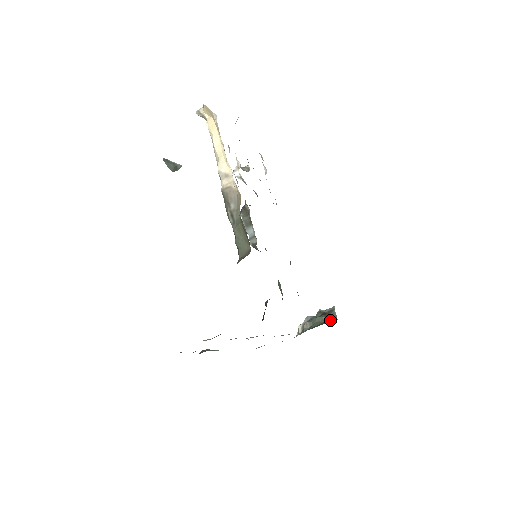
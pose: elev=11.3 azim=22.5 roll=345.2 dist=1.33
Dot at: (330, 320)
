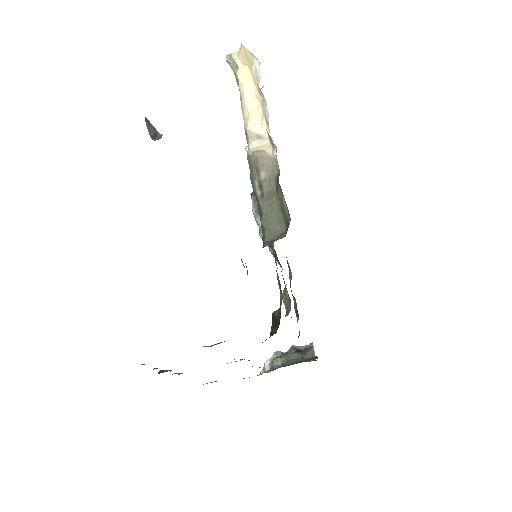
Dot at: (312, 358)
